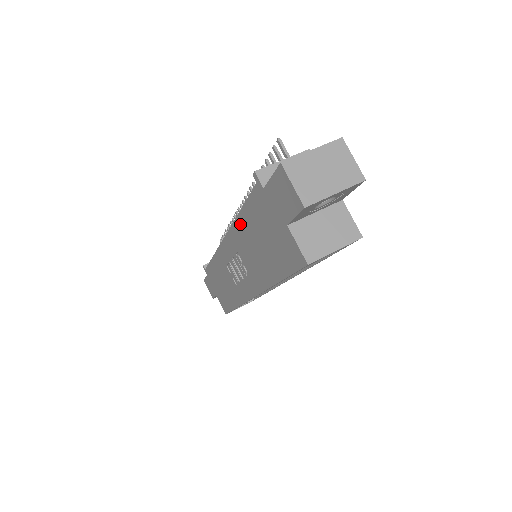
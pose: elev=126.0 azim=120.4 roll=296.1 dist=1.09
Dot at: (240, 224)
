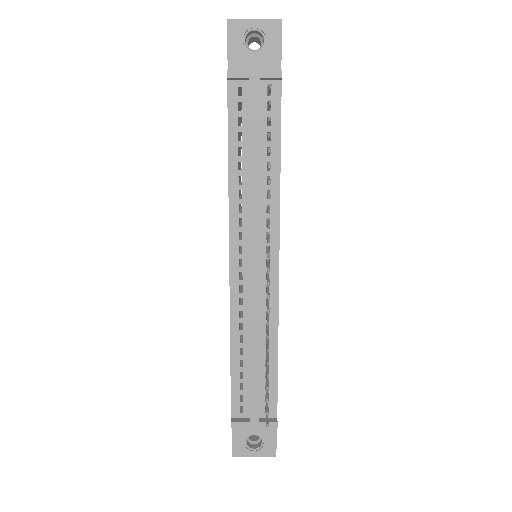
Dot at: (230, 342)
